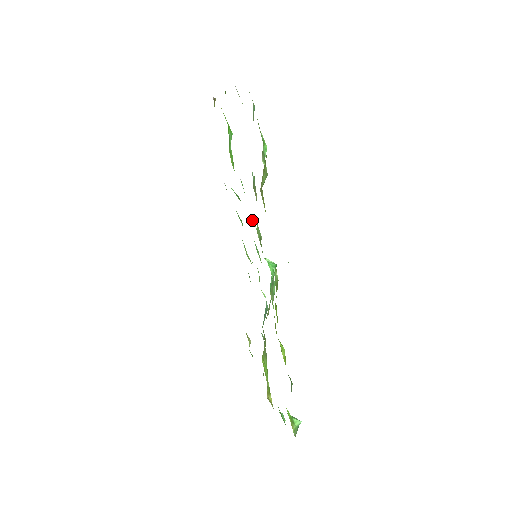
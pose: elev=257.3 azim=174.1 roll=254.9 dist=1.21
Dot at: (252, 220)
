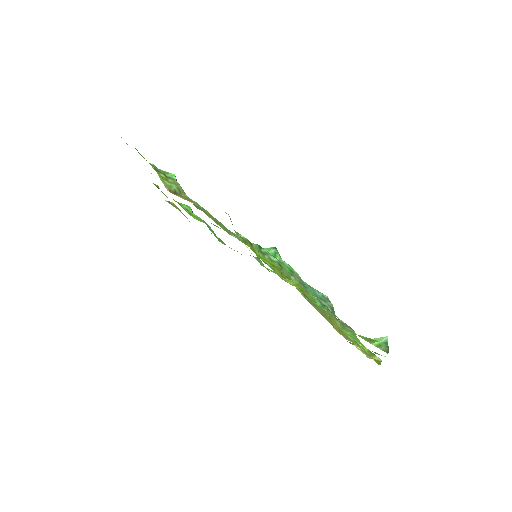
Dot at: occluded
